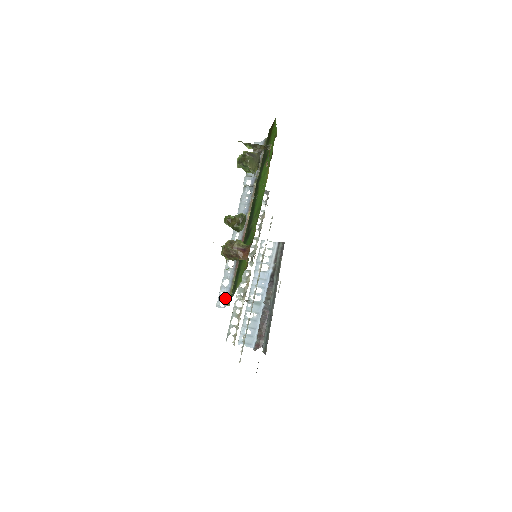
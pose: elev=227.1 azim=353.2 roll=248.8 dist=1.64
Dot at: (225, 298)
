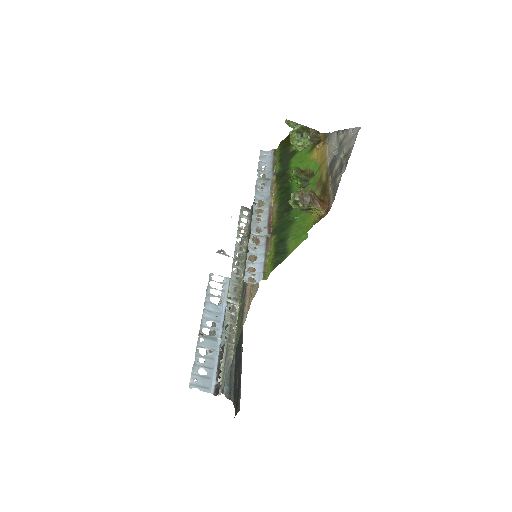
Dot at: (255, 273)
